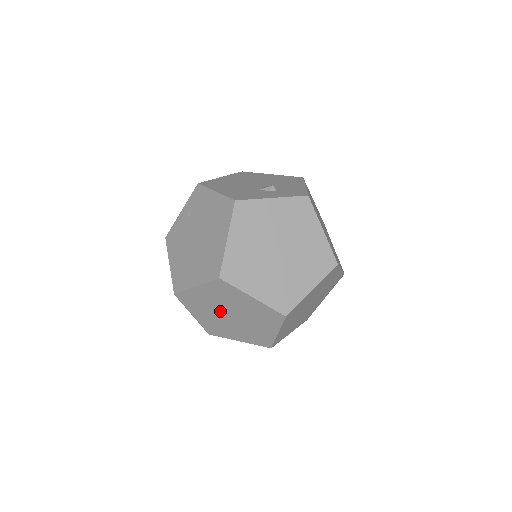
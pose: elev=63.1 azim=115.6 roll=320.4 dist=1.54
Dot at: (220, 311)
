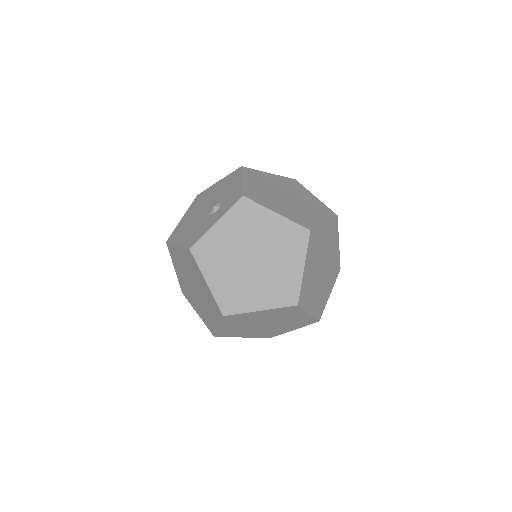
Dot at: (254, 327)
